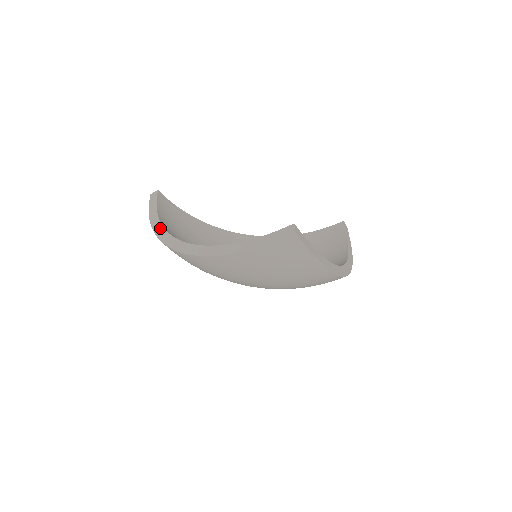
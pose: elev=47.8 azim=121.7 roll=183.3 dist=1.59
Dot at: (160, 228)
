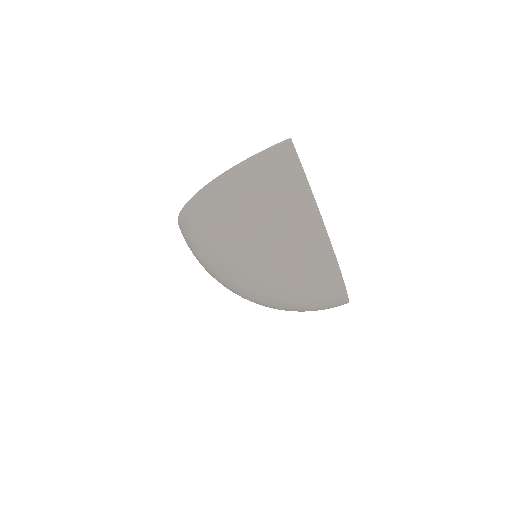
Dot at: occluded
